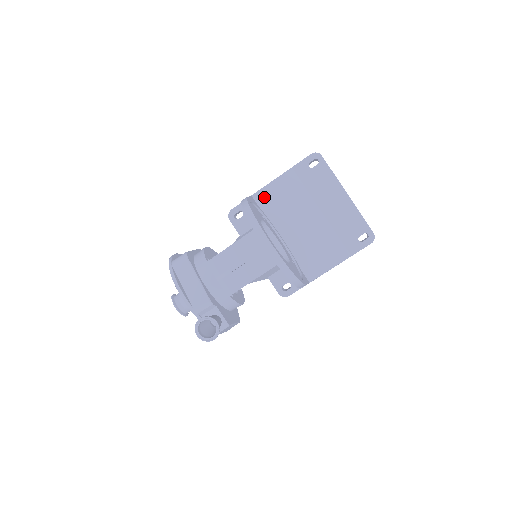
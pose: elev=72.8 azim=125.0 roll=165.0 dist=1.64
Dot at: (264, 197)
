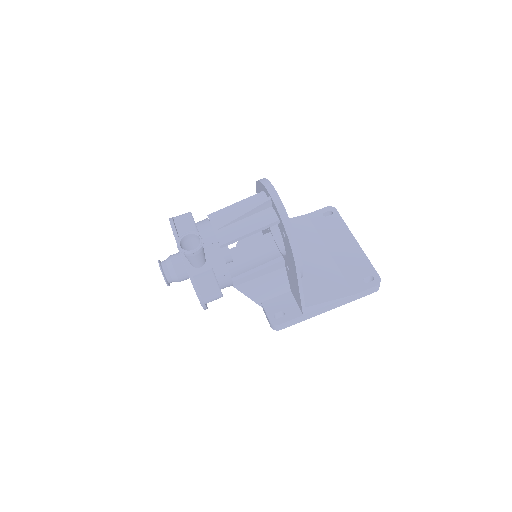
Dot at: (276, 228)
